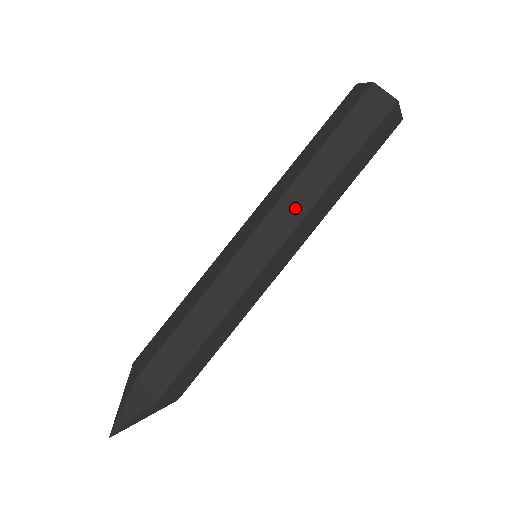
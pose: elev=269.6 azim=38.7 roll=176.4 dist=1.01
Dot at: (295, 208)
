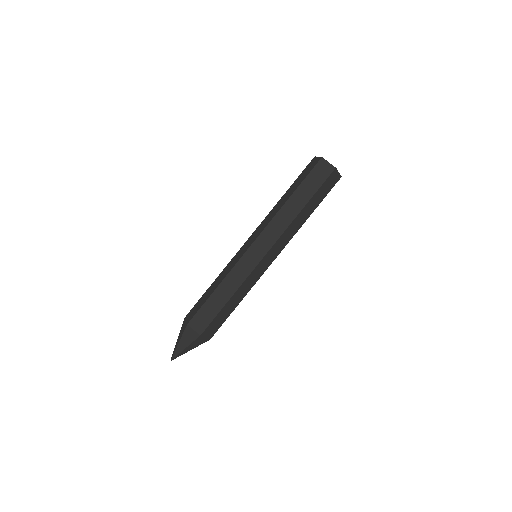
Dot at: (277, 228)
